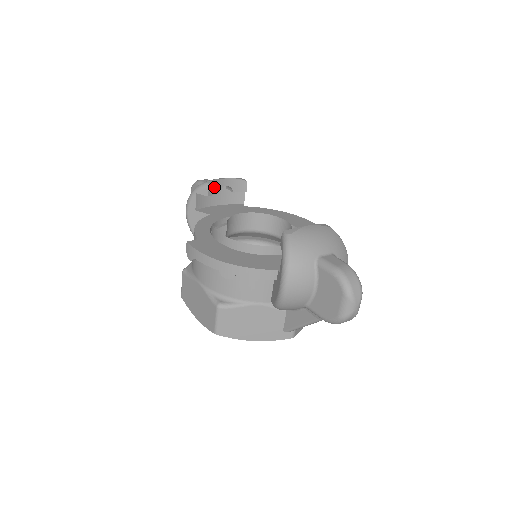
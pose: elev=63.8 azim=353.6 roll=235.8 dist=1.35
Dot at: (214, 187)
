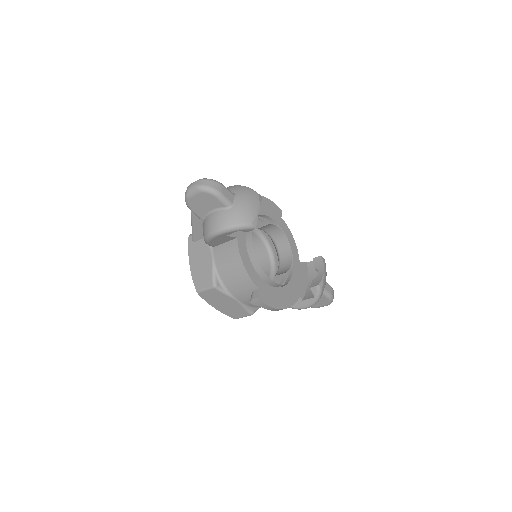
Dot at: occluded
